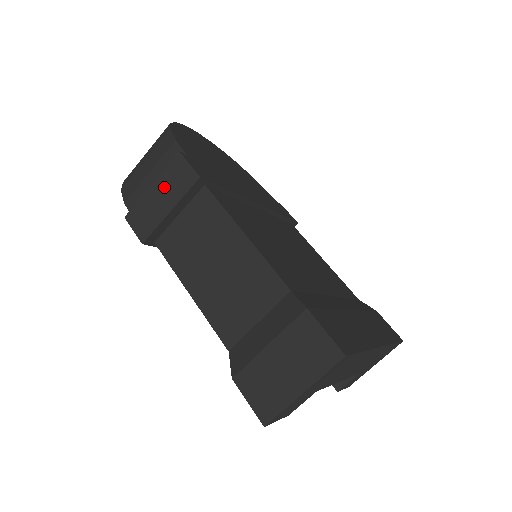
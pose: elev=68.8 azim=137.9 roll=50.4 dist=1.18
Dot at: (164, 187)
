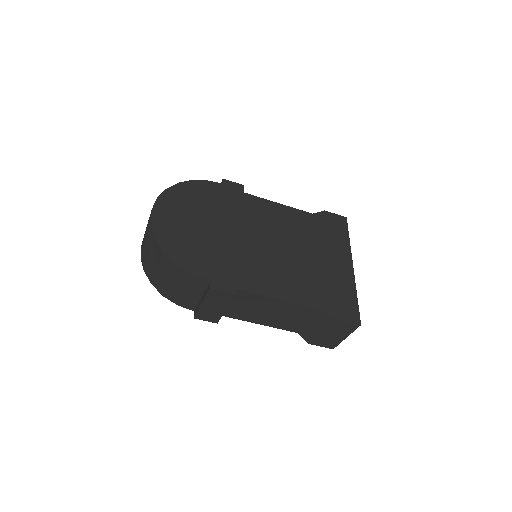
Dot at: (212, 303)
